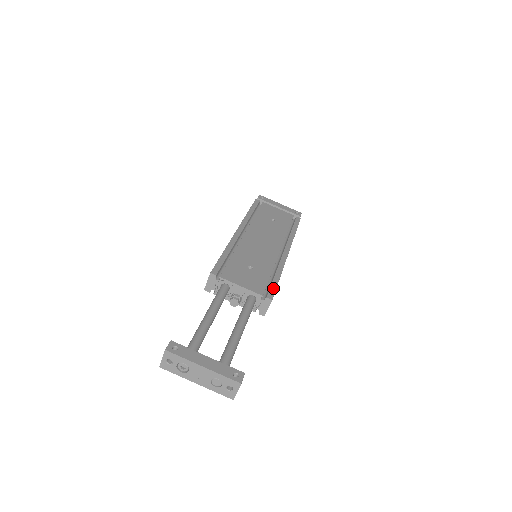
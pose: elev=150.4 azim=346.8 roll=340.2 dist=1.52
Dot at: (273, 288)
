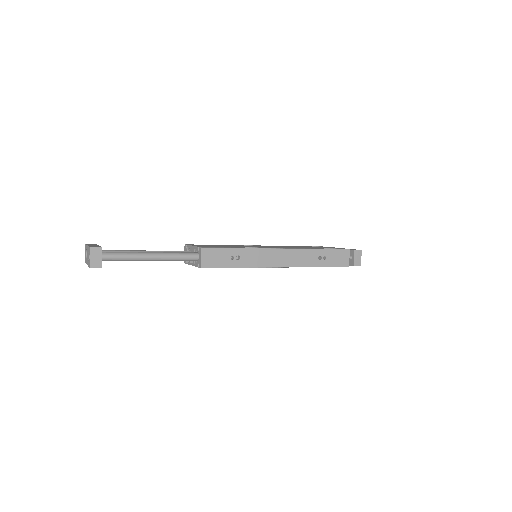
Dot at: (217, 247)
